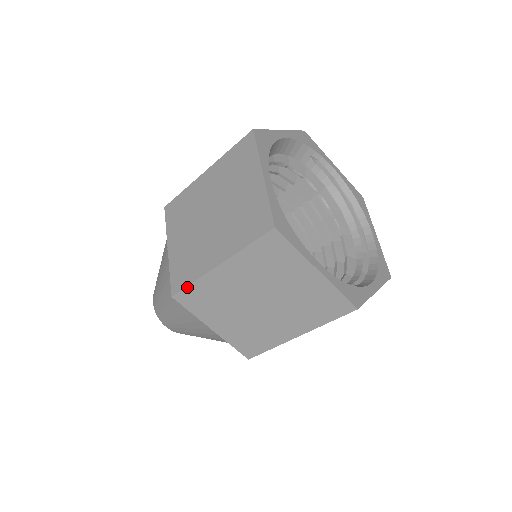
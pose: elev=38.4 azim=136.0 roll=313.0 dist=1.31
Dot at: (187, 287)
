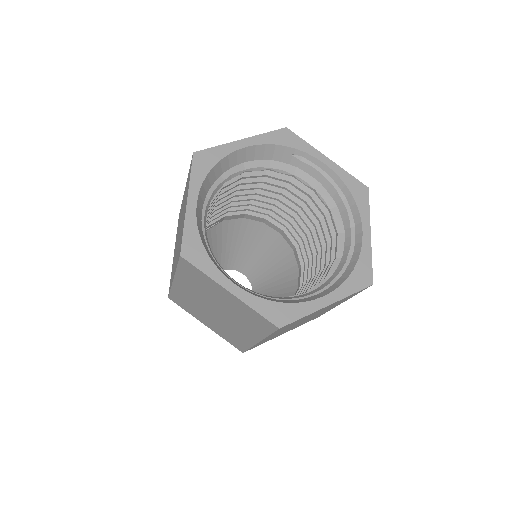
Dot at: (170, 292)
